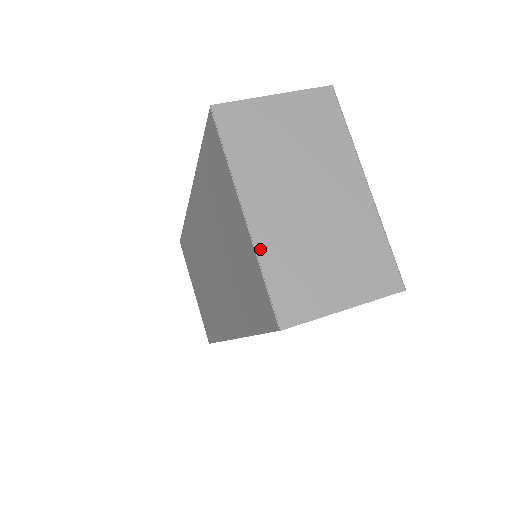
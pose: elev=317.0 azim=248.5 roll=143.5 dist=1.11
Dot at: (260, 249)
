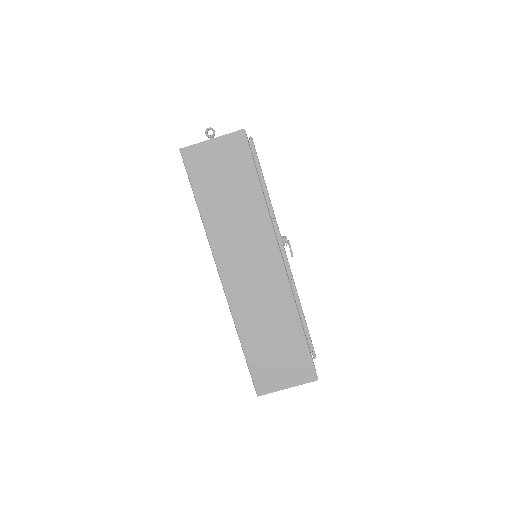
Dot at: occluded
